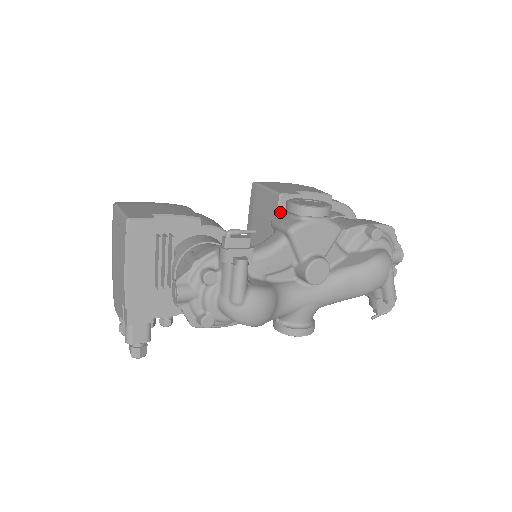
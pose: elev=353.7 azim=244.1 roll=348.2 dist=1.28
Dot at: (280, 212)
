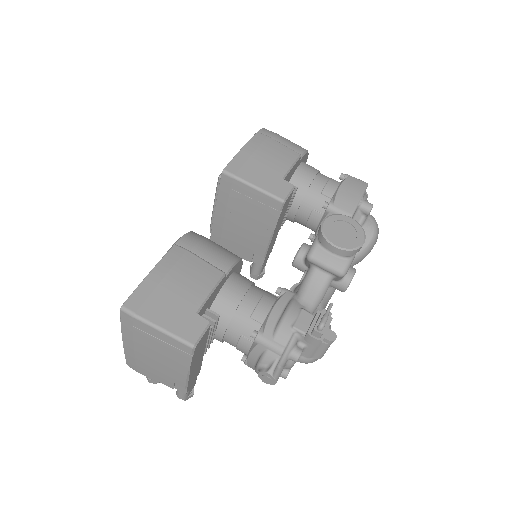
Dot at: (280, 214)
